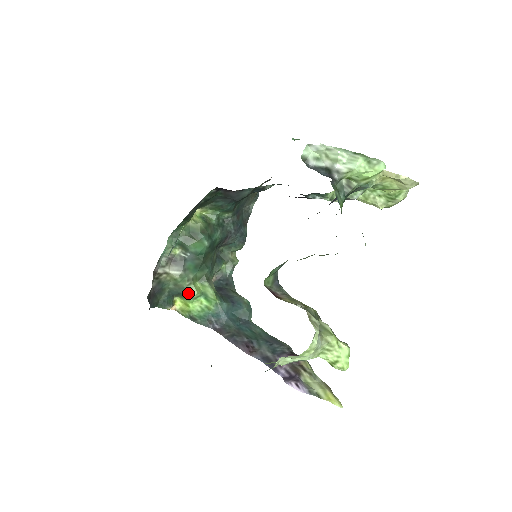
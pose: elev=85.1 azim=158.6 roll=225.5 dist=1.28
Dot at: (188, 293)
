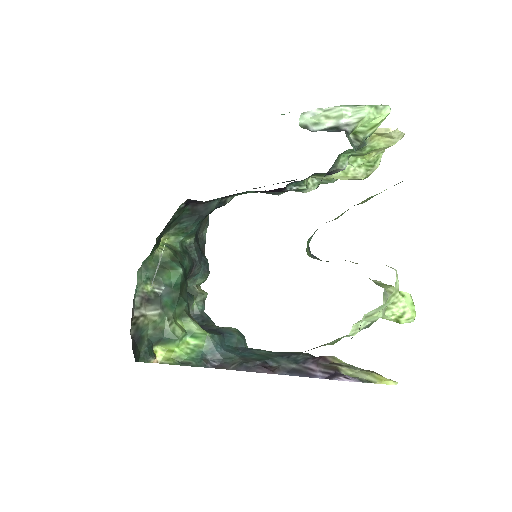
Dot at: (172, 335)
